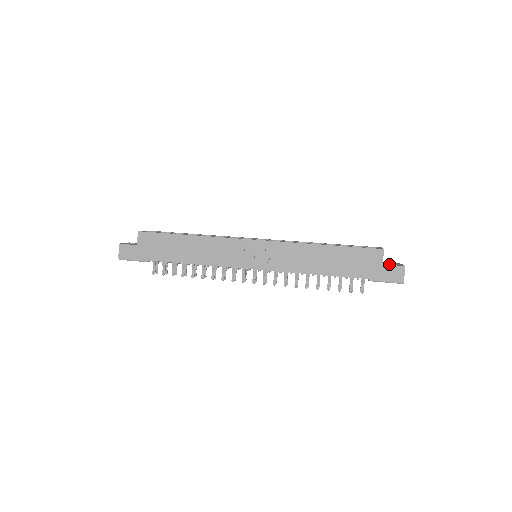
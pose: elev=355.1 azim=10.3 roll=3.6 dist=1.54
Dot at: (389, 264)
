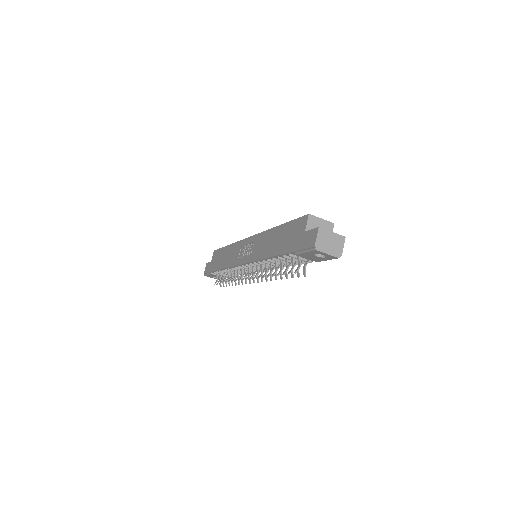
Dot at: occluded
